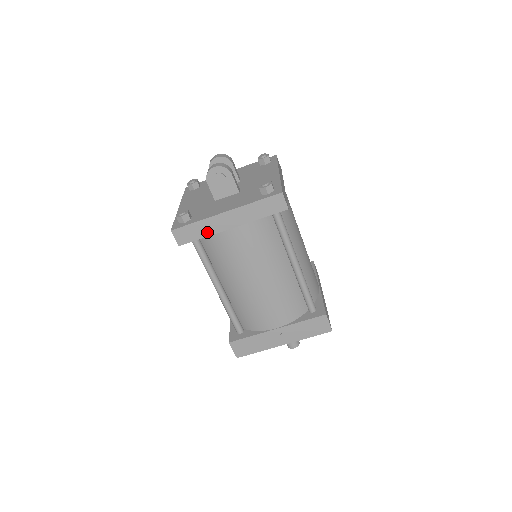
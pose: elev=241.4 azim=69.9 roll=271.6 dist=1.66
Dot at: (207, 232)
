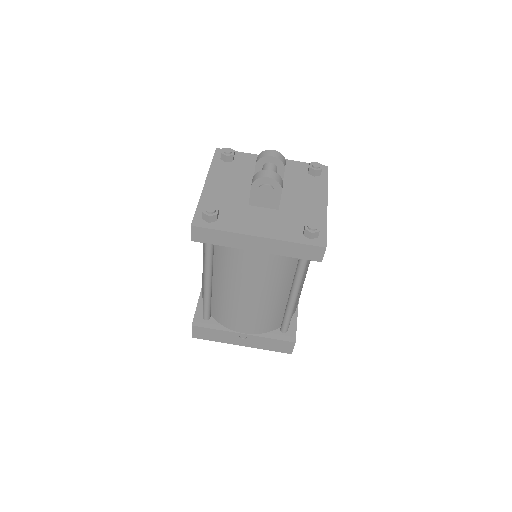
Dot at: (228, 243)
